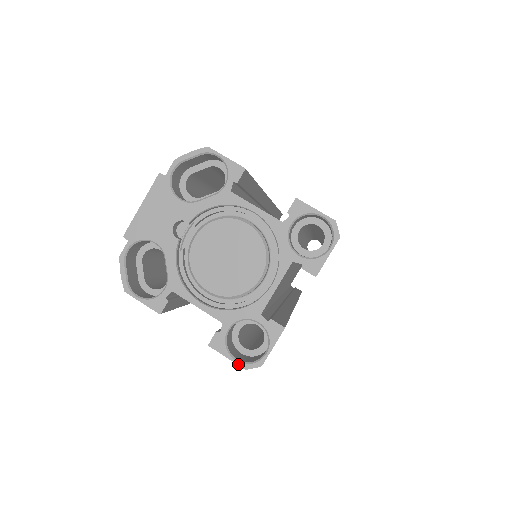
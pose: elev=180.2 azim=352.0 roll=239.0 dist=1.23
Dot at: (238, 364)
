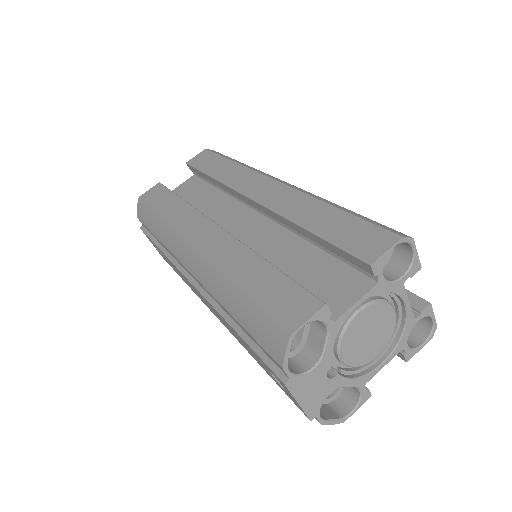
Dot at: occluded
